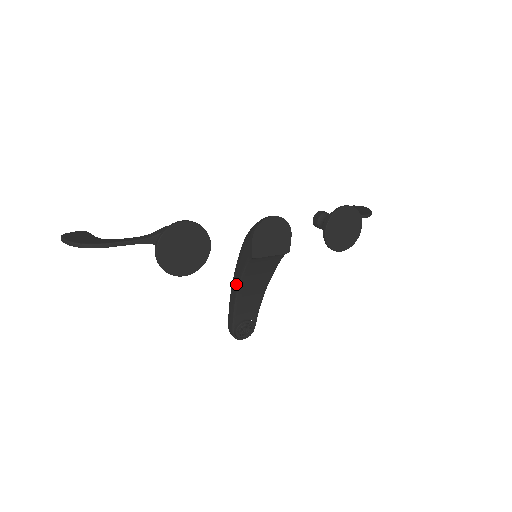
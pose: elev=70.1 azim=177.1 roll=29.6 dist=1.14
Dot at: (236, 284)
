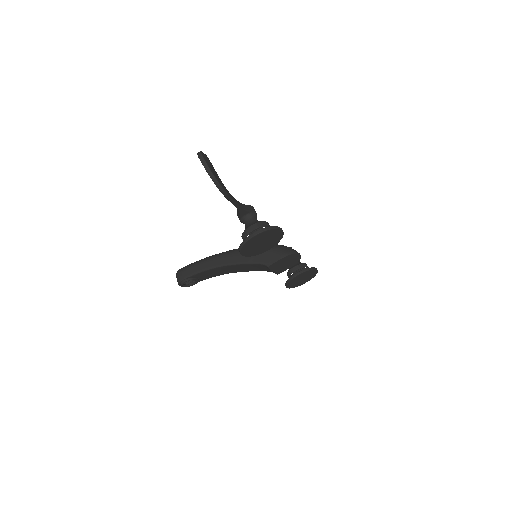
Dot at: (229, 261)
